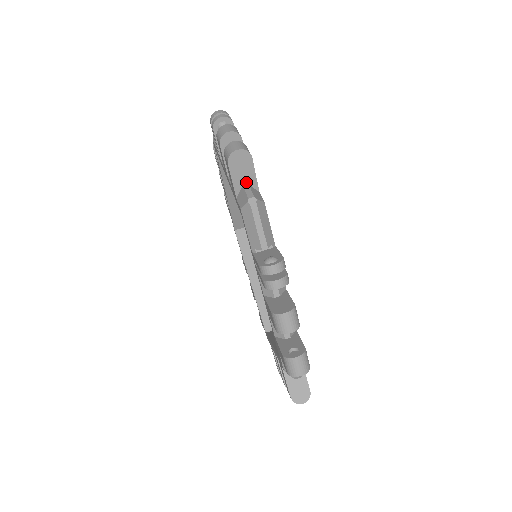
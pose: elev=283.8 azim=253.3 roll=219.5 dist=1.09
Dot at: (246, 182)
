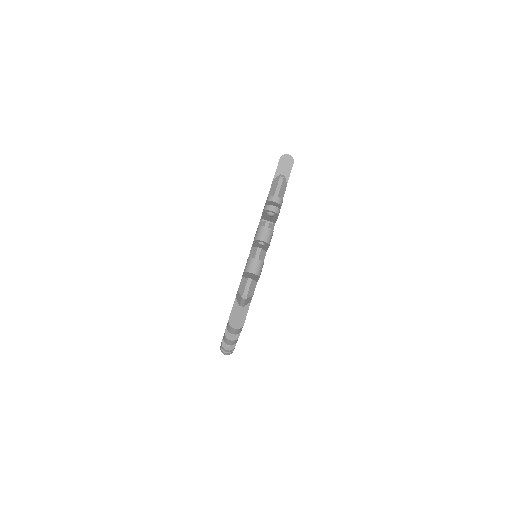
Dot at: occluded
